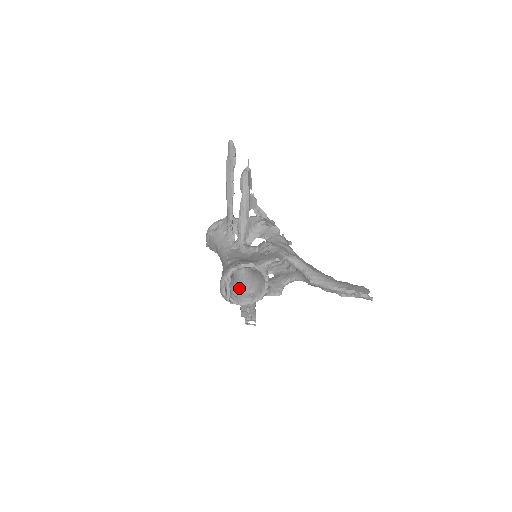
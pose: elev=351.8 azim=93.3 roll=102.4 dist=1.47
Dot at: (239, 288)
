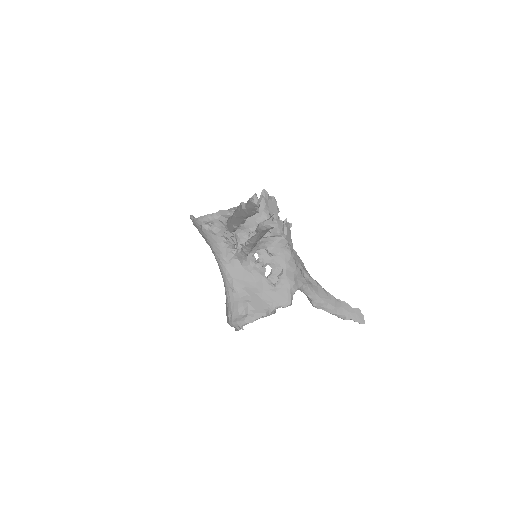
Dot at: occluded
